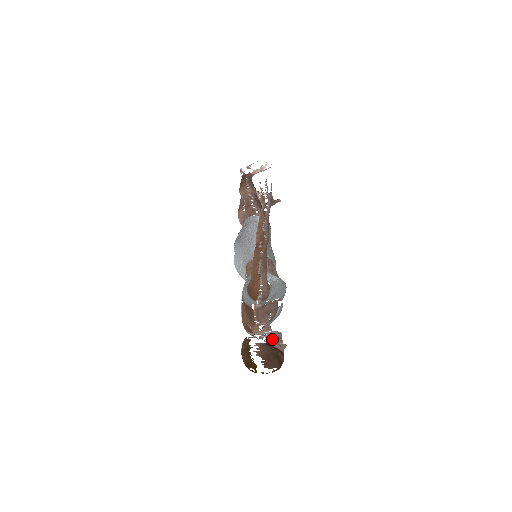
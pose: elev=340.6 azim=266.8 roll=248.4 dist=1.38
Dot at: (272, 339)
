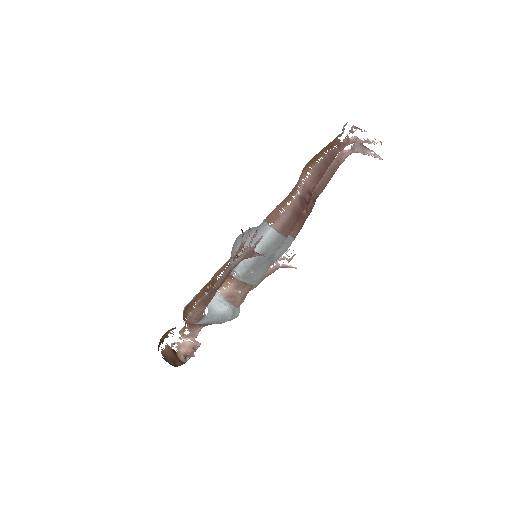
Dot at: (181, 349)
